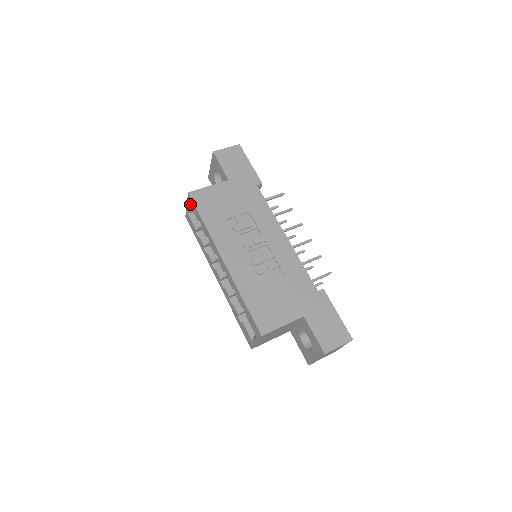
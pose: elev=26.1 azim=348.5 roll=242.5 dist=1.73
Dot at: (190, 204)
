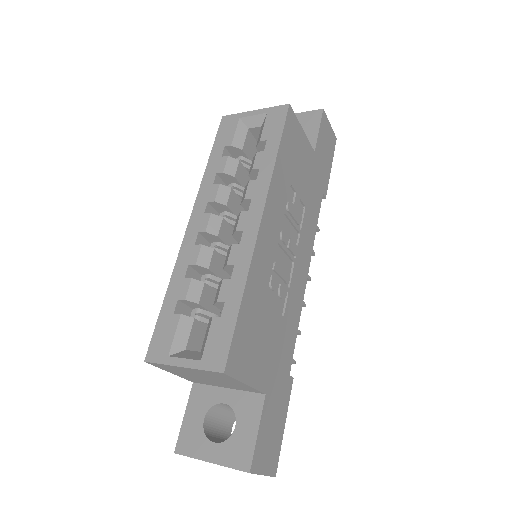
Dot at: (271, 115)
